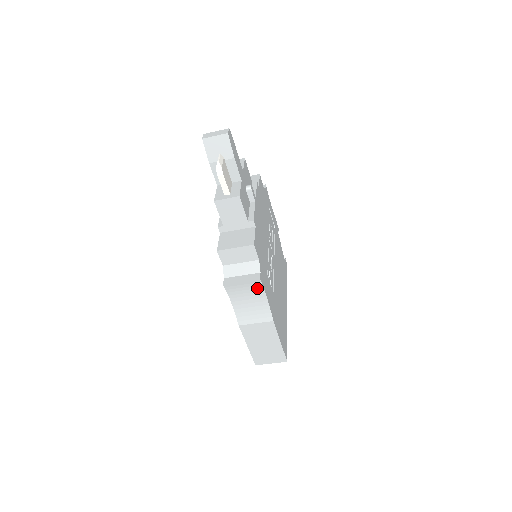
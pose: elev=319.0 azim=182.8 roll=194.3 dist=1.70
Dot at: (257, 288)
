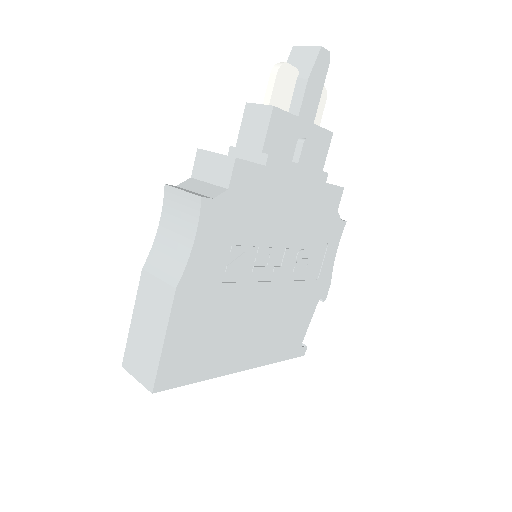
Dot at: (193, 216)
